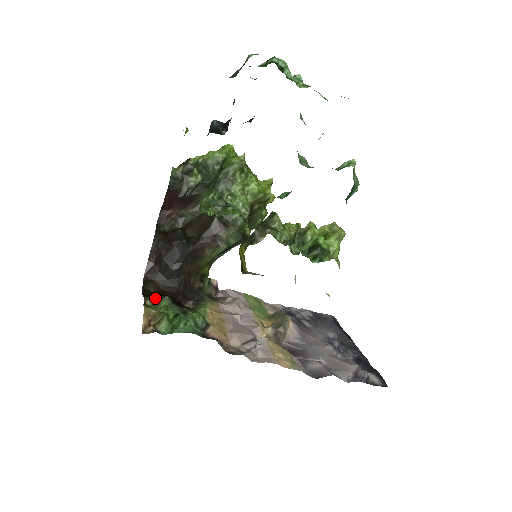
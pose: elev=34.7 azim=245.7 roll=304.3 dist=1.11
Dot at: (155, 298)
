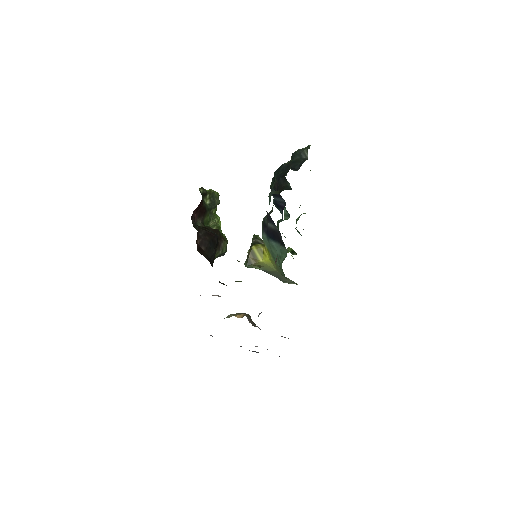
Dot at: occluded
